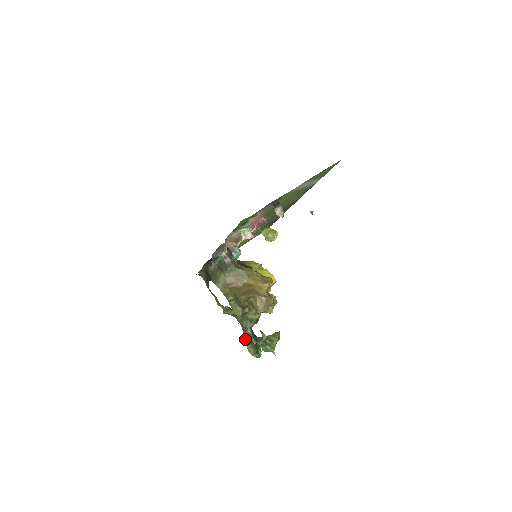
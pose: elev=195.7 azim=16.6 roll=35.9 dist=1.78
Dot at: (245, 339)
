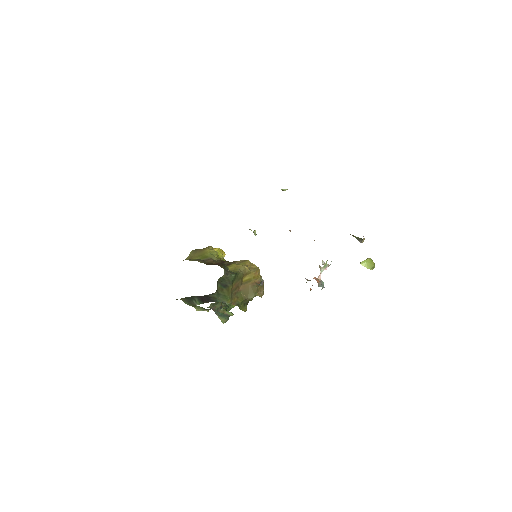
Dot at: (218, 317)
